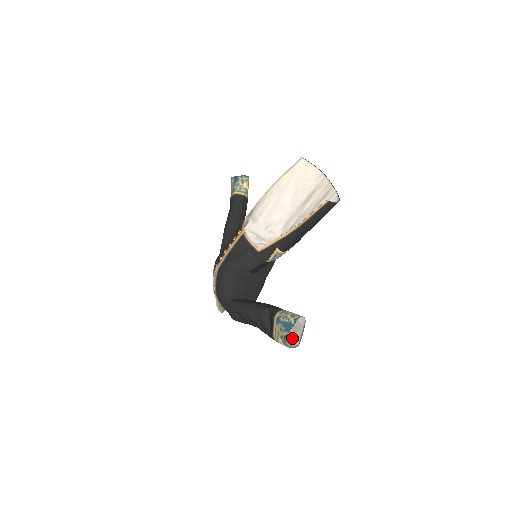
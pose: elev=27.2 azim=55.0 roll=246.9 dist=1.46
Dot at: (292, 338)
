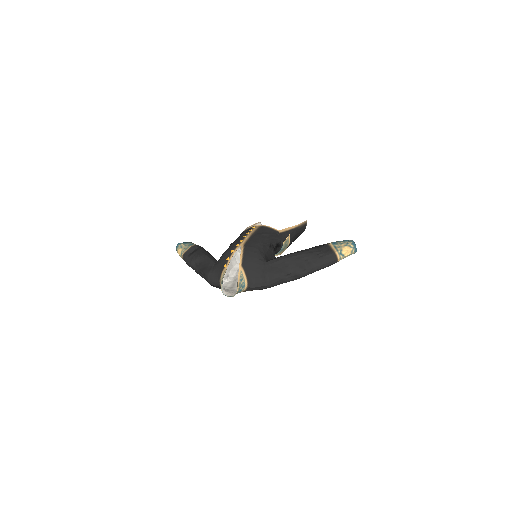
Dot at: occluded
